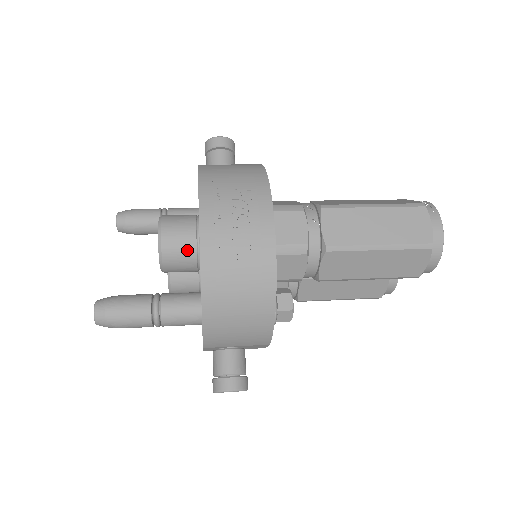
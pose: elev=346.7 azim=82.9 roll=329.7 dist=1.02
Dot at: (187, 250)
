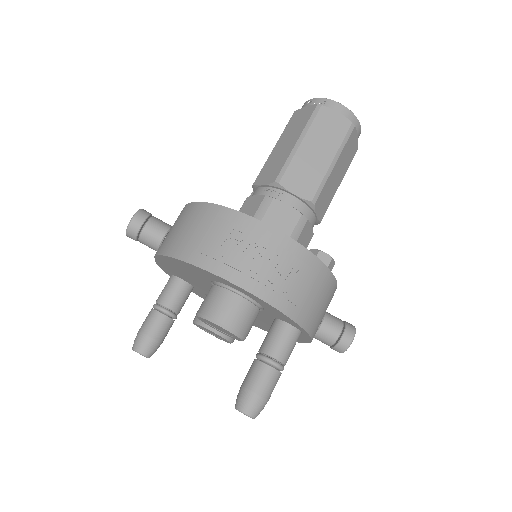
Dot at: (248, 311)
